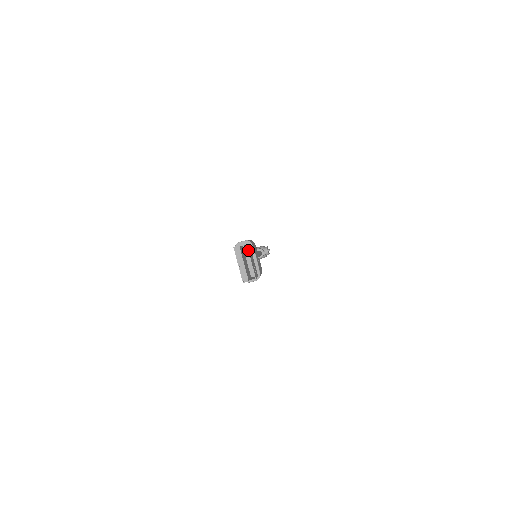
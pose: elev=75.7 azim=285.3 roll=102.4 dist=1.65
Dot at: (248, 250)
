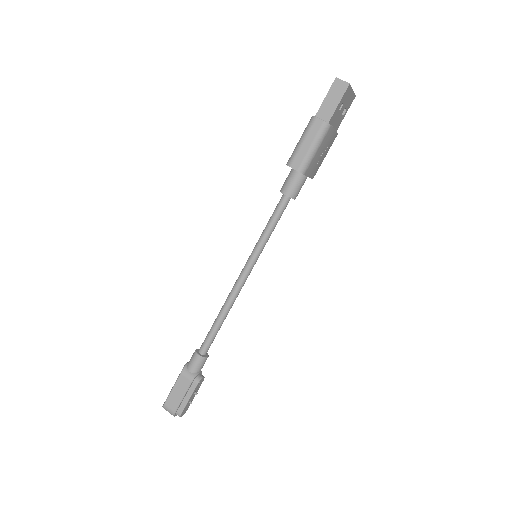
Dot at: (354, 94)
